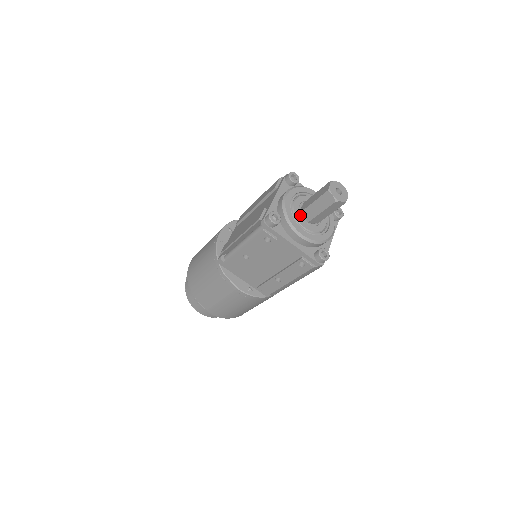
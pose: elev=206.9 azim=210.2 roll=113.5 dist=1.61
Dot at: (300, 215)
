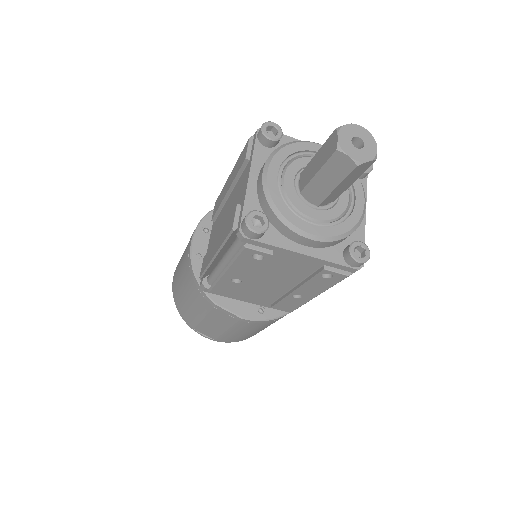
Dot at: (300, 199)
